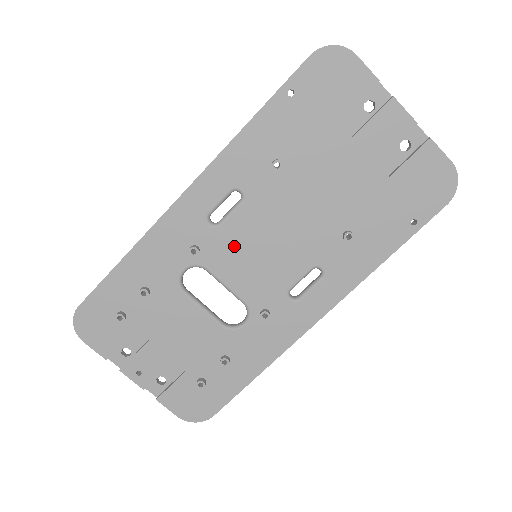
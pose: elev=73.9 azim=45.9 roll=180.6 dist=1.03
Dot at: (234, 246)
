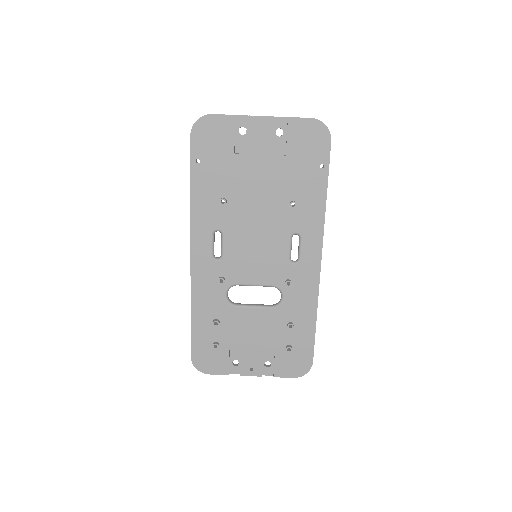
Dot at: (239, 261)
